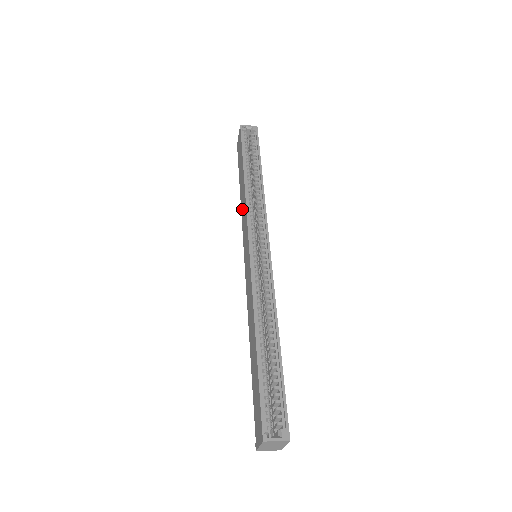
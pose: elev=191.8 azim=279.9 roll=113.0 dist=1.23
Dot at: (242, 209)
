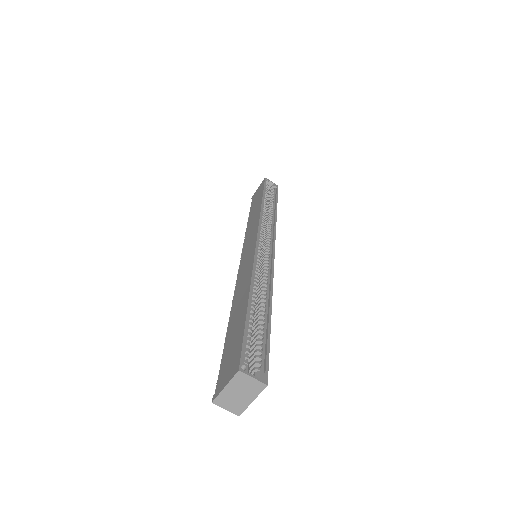
Dot at: (249, 226)
